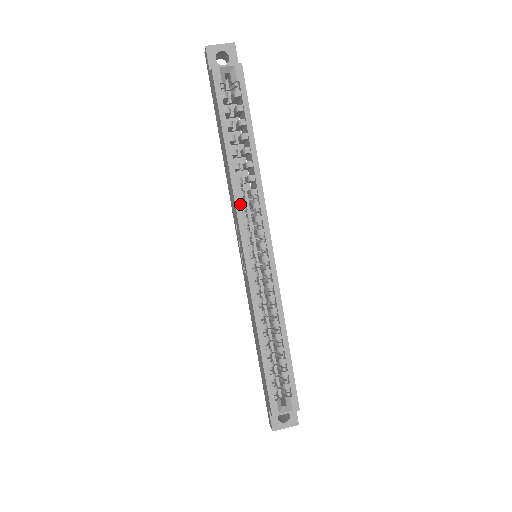
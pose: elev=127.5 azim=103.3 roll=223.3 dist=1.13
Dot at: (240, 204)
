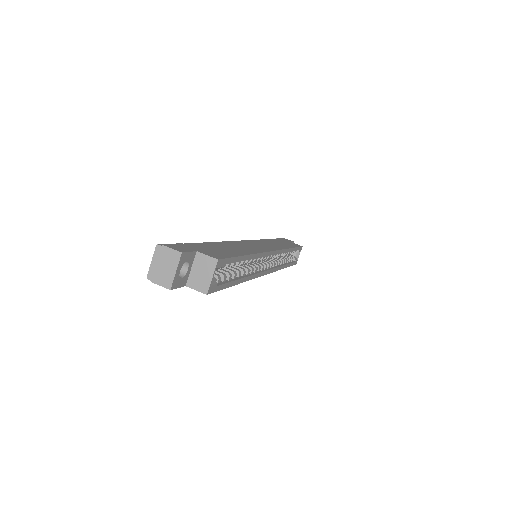
Dot at: (256, 274)
